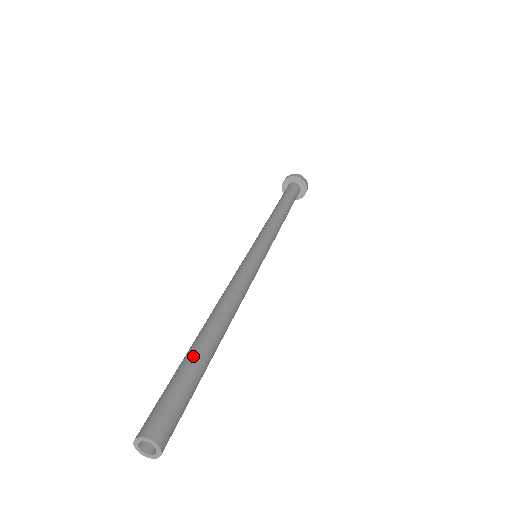
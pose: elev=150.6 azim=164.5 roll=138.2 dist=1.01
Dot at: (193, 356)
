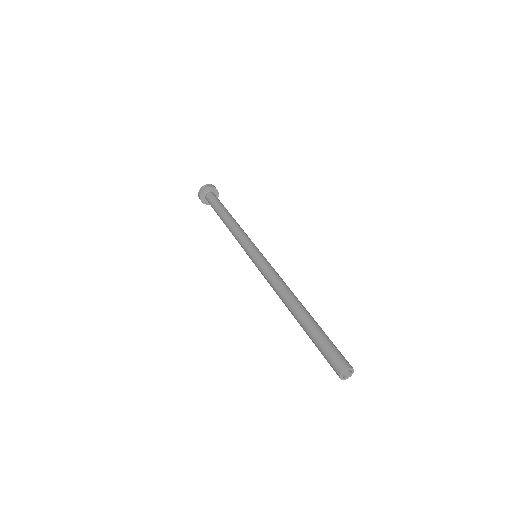
Dot at: (310, 328)
